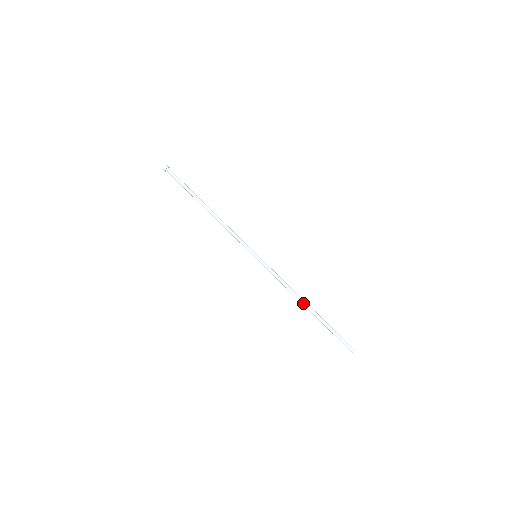
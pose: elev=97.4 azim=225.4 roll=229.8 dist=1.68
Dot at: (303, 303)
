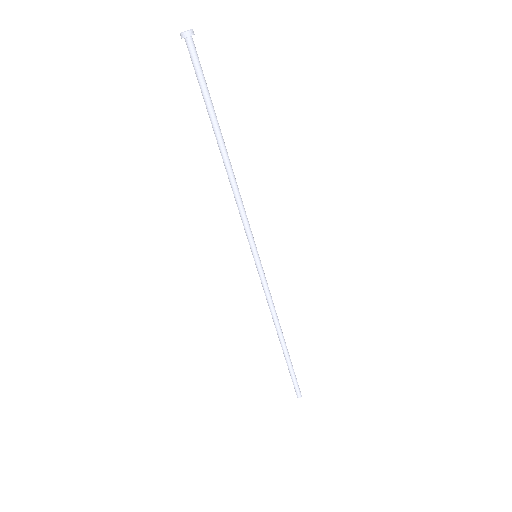
Dot at: (280, 335)
